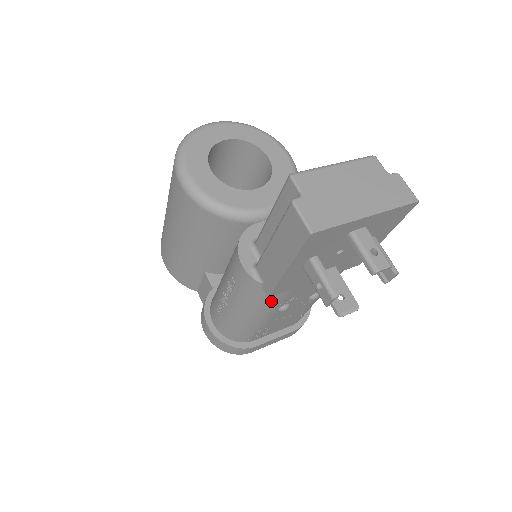
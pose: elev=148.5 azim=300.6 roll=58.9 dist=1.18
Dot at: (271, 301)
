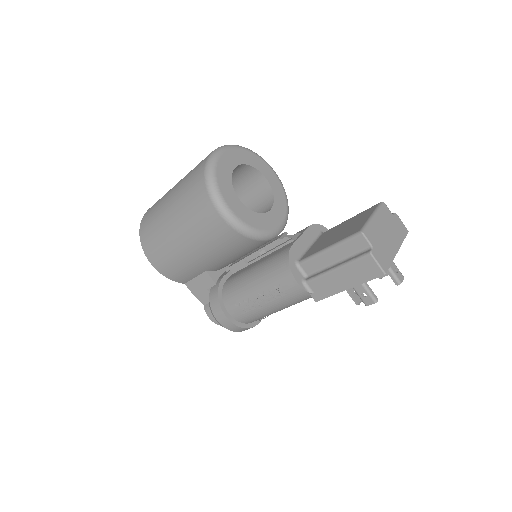
Dot at: occluded
